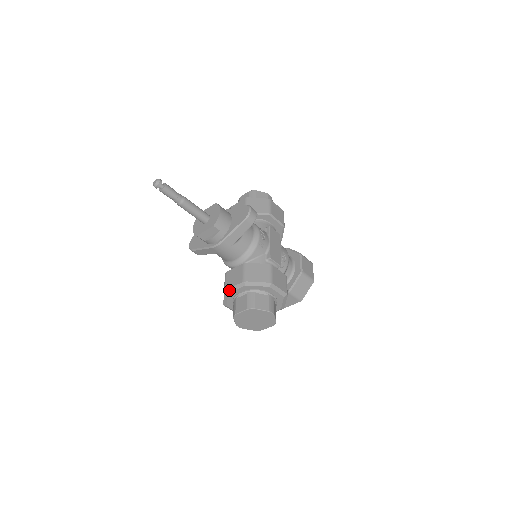
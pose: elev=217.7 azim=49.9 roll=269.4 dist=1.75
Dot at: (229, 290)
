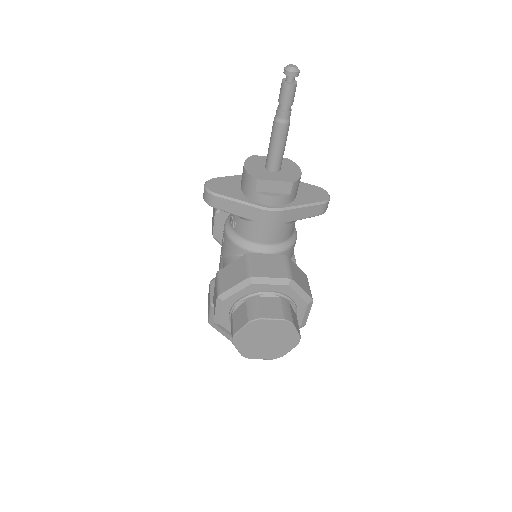
Dot at: (259, 279)
